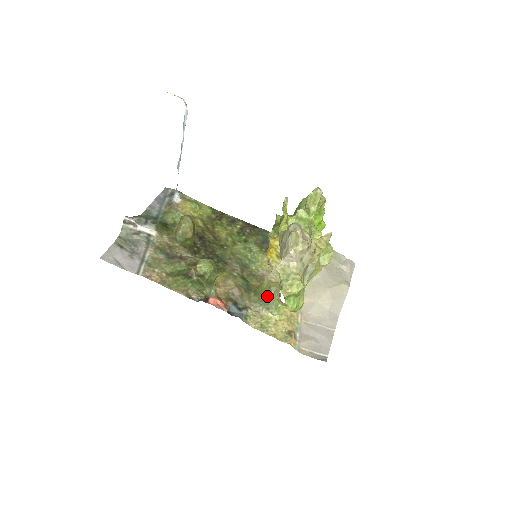
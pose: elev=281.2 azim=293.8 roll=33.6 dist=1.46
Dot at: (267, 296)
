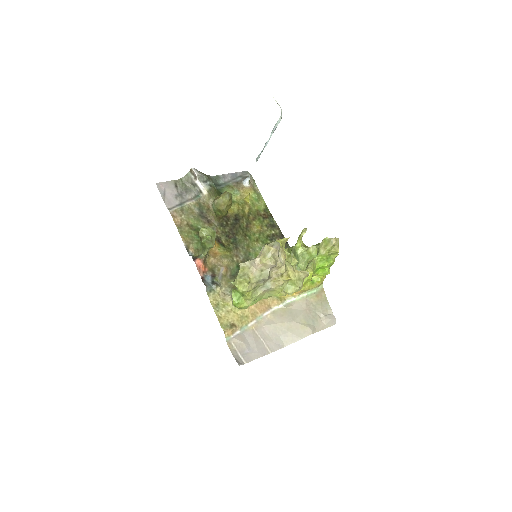
Dot at: occluded
